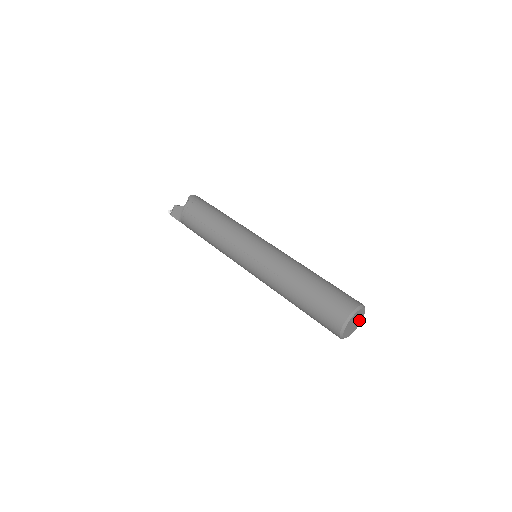
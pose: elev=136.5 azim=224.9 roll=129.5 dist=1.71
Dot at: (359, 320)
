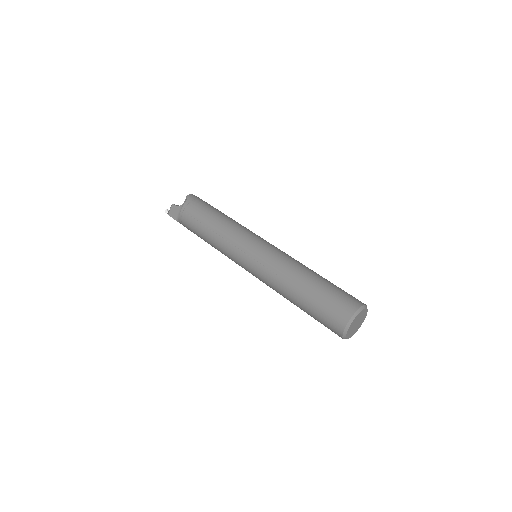
Dot at: (361, 320)
